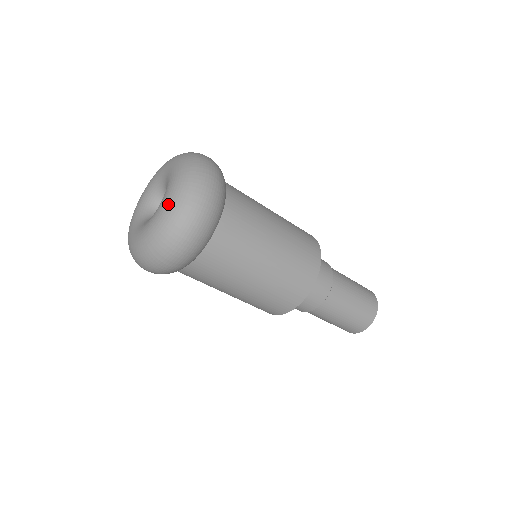
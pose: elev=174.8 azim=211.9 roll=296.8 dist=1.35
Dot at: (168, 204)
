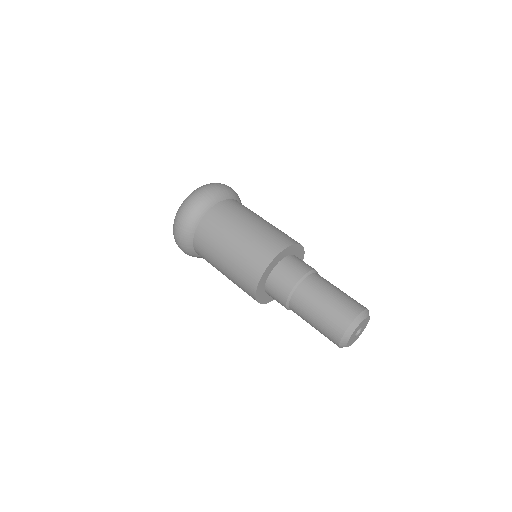
Dot at: occluded
